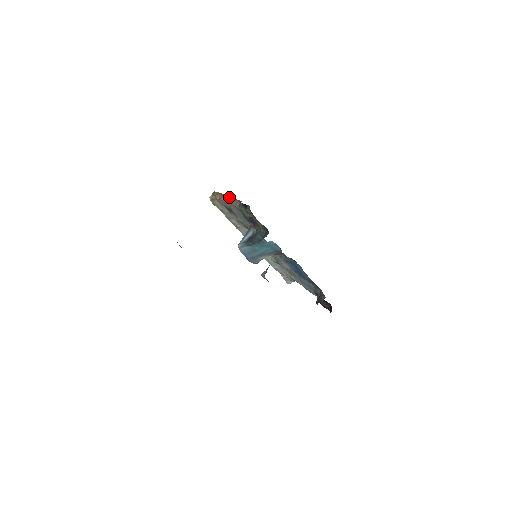
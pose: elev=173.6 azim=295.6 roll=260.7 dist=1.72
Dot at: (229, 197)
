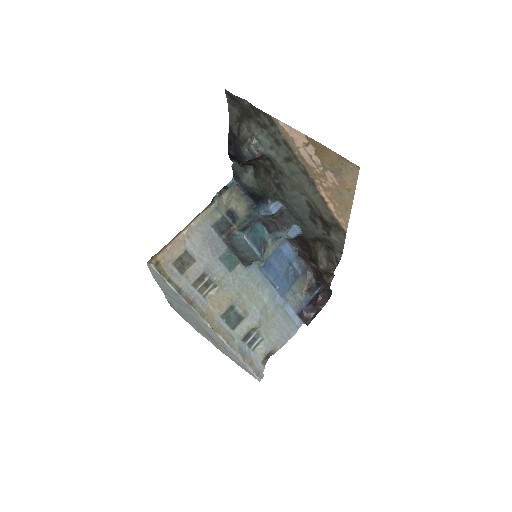
Dot at: (186, 226)
